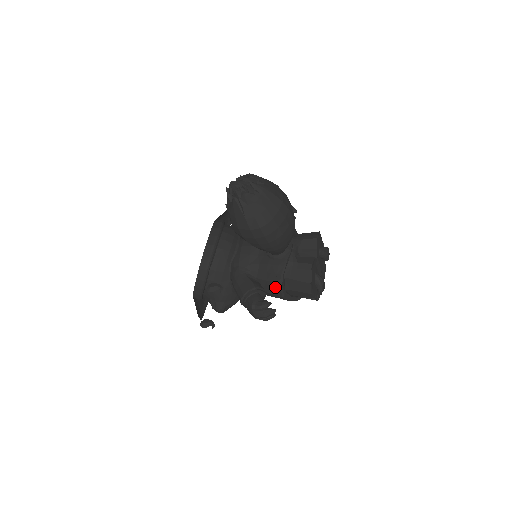
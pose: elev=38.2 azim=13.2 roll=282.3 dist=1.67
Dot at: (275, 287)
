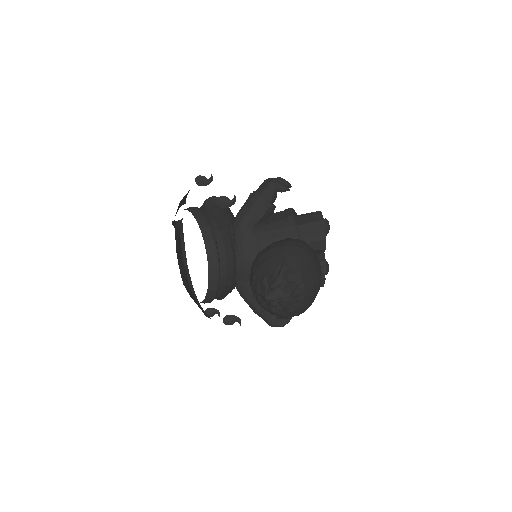
Dot at: occluded
